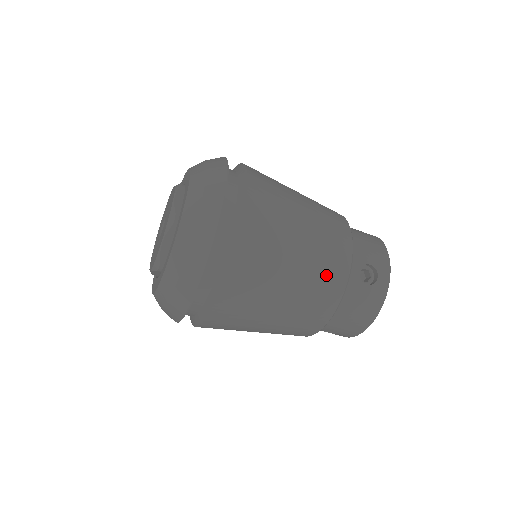
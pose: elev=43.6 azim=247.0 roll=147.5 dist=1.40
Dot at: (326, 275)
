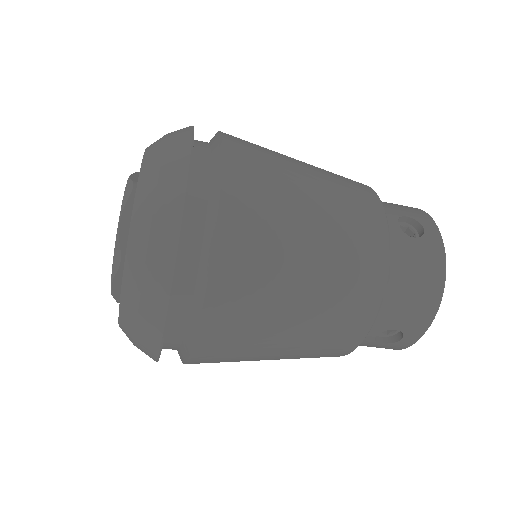
Dot at: (357, 219)
